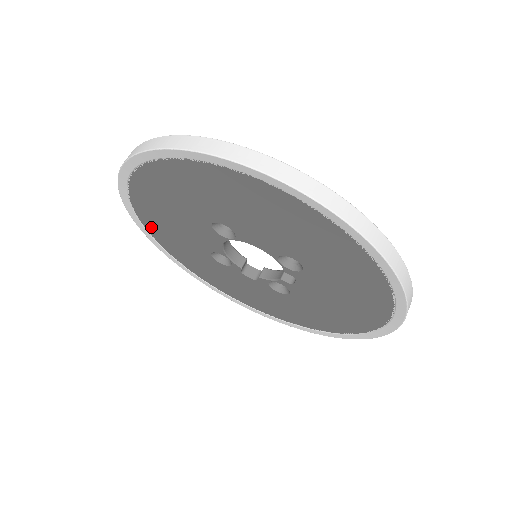
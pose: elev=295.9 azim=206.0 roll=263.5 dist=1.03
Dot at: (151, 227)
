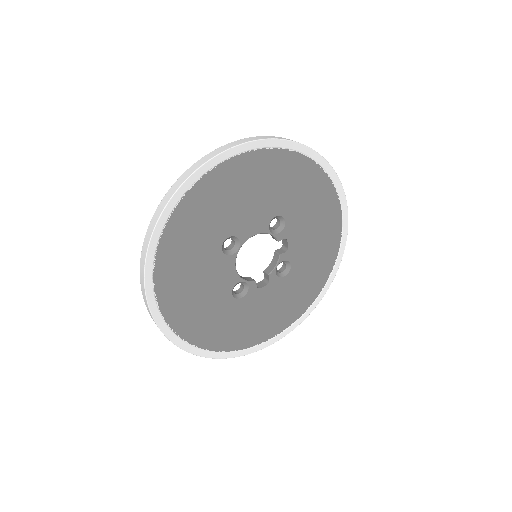
Dot at: (181, 326)
